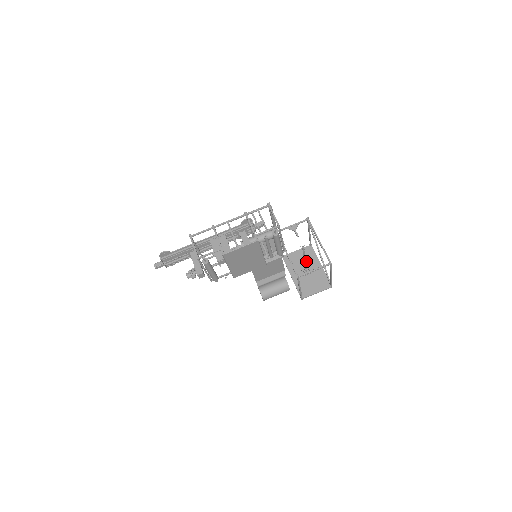
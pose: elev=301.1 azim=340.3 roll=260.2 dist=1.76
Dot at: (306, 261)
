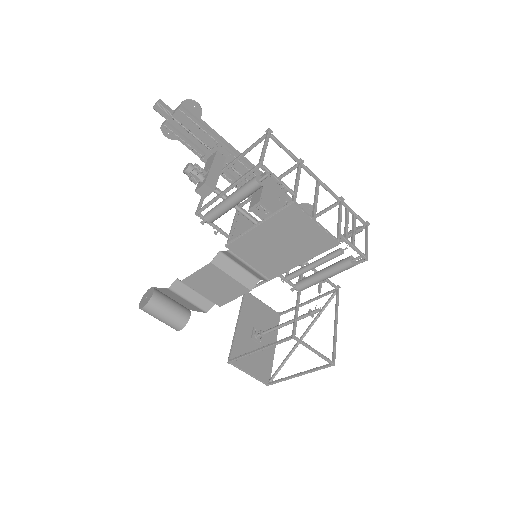
Dot at: (264, 325)
